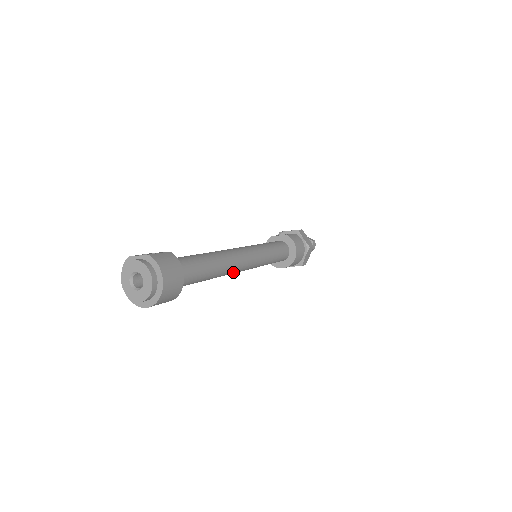
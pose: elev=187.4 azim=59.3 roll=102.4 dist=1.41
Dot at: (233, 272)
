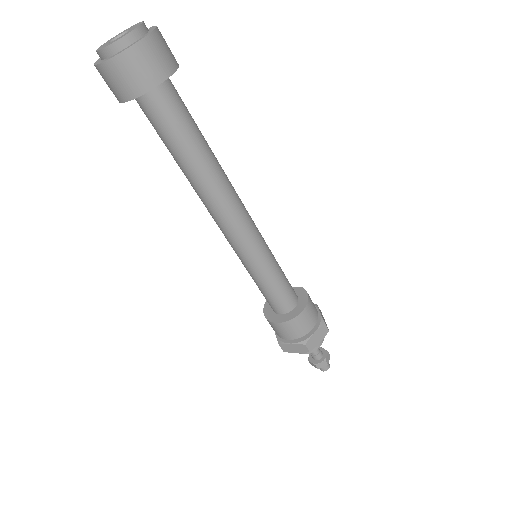
Dot at: (223, 208)
